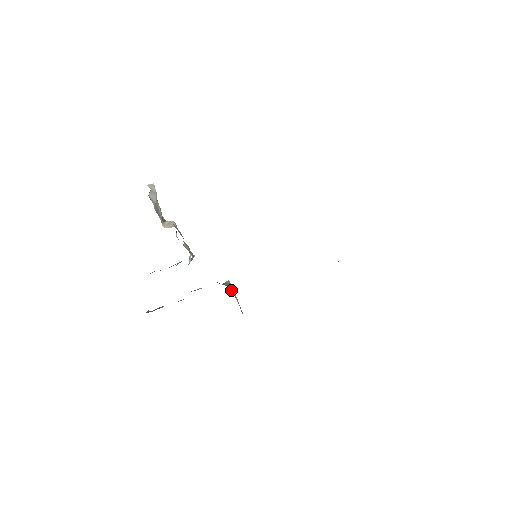
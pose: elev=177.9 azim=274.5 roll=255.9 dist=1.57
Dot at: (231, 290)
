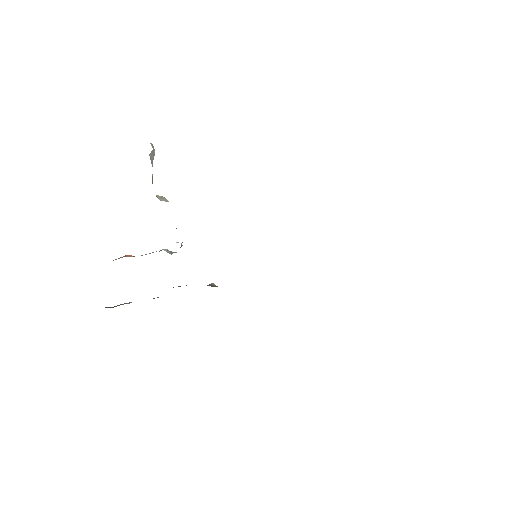
Dot at: occluded
